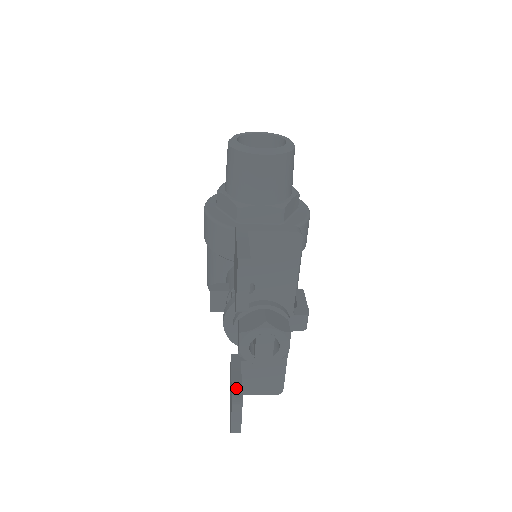
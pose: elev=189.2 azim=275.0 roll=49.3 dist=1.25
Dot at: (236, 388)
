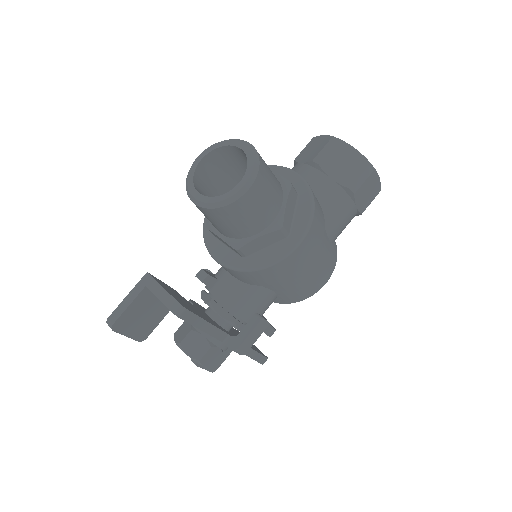
Dot at: occluded
